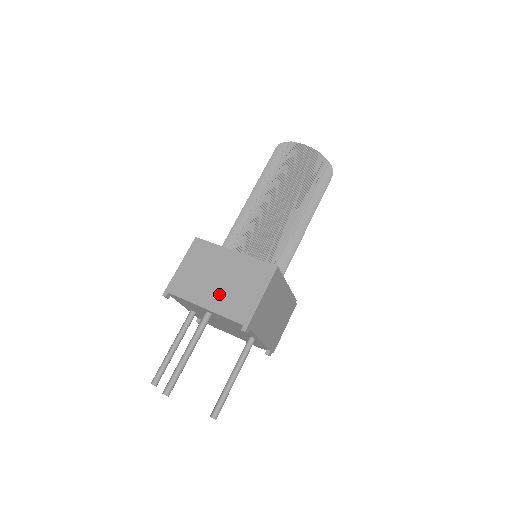
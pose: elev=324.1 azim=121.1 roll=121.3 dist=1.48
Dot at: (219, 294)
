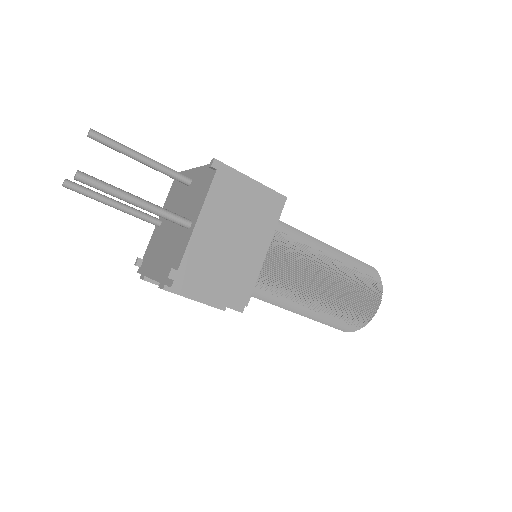
Dot at: occluded
